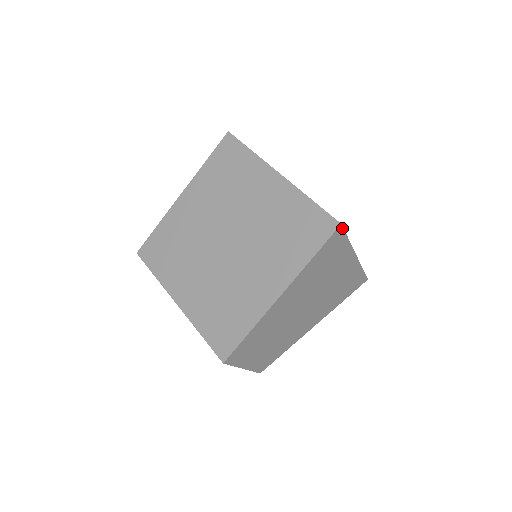
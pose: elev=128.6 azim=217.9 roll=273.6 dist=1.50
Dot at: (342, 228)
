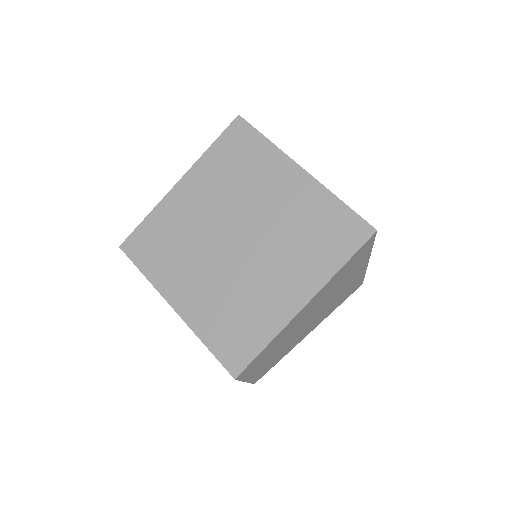
Dot at: (375, 234)
